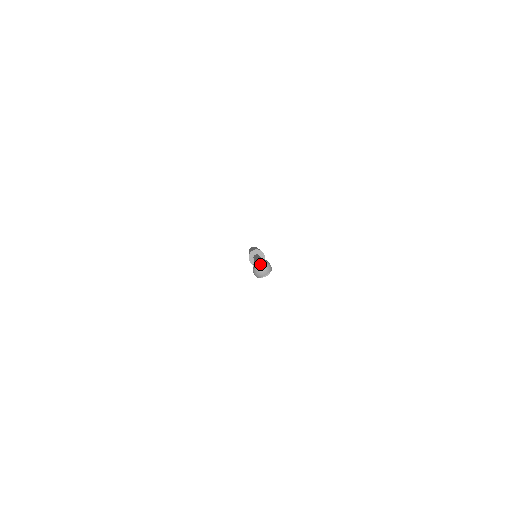
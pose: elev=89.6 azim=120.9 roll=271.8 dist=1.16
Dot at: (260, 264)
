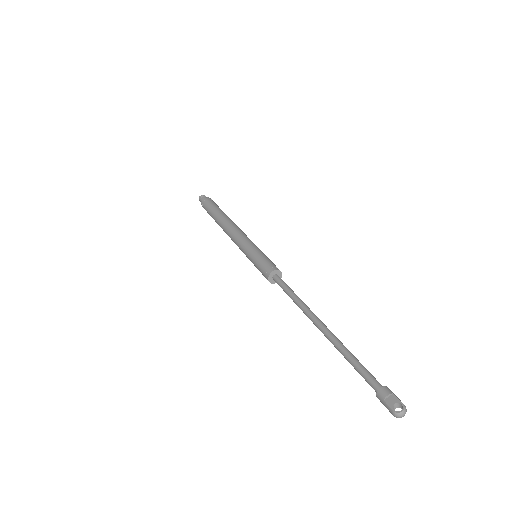
Dot at: (395, 403)
